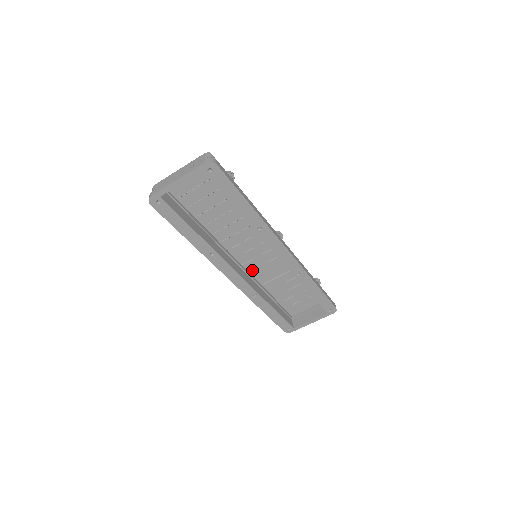
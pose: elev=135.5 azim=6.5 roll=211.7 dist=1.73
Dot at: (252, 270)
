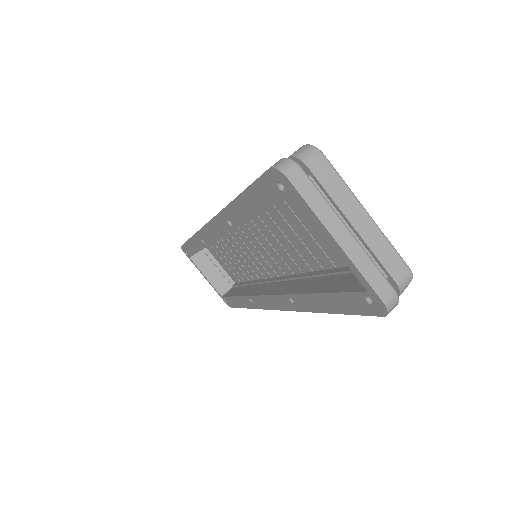
Dot at: (238, 234)
